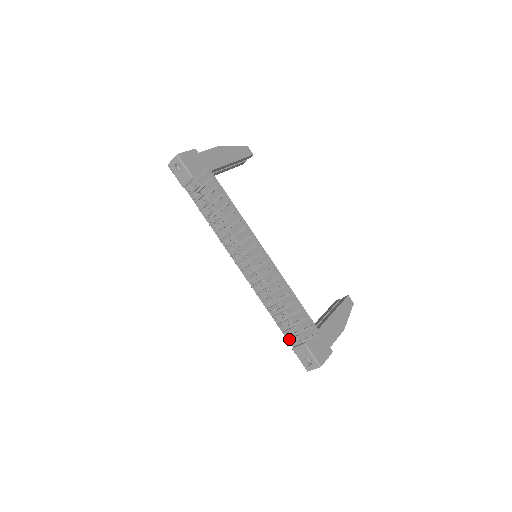
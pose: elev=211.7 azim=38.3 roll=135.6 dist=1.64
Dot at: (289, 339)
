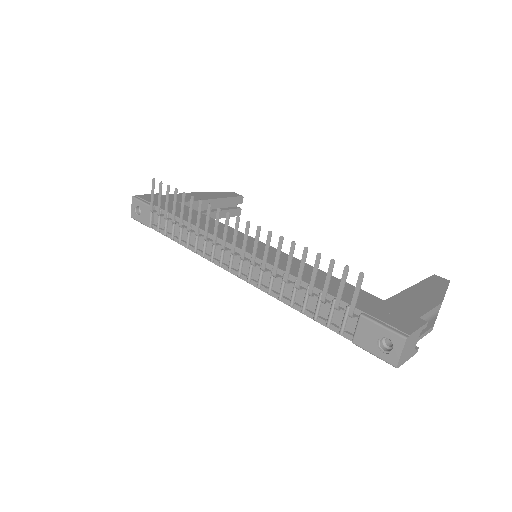
Dot at: (339, 329)
